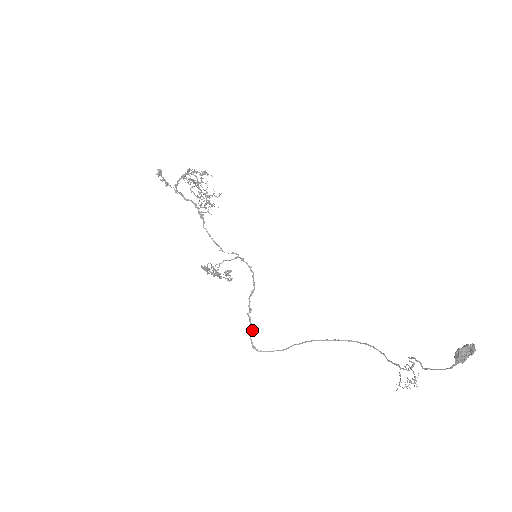
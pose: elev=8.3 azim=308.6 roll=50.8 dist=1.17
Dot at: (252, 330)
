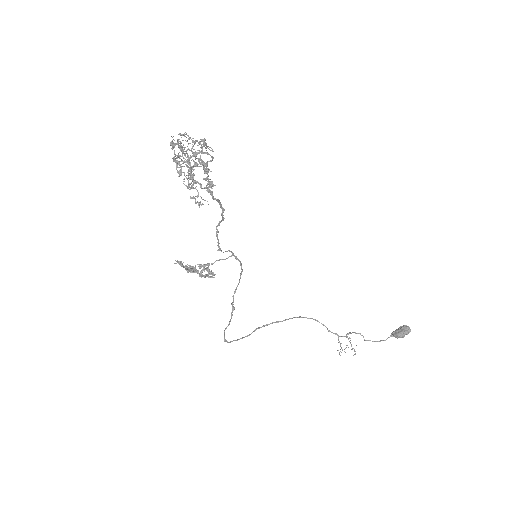
Dot at: (228, 325)
